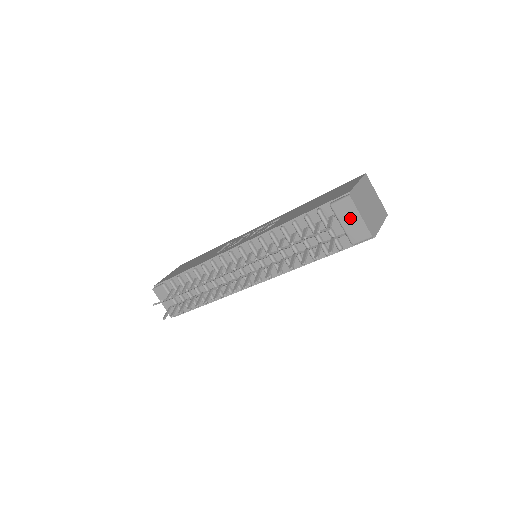
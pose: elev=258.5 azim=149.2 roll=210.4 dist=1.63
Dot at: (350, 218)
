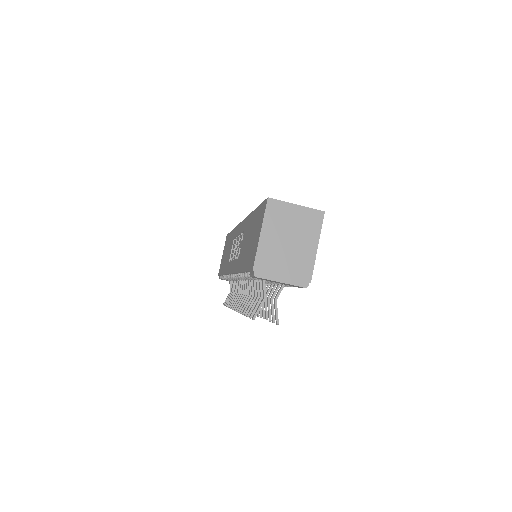
Dot at: occluded
